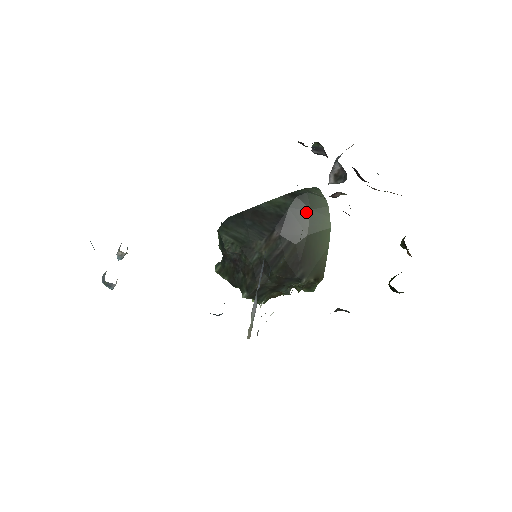
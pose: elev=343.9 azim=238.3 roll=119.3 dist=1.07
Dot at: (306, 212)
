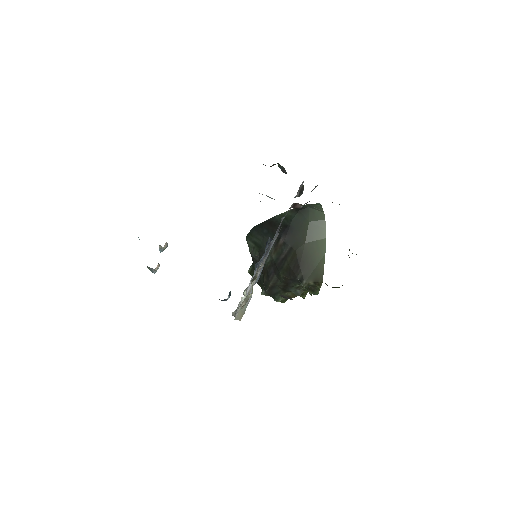
Dot at: (305, 223)
